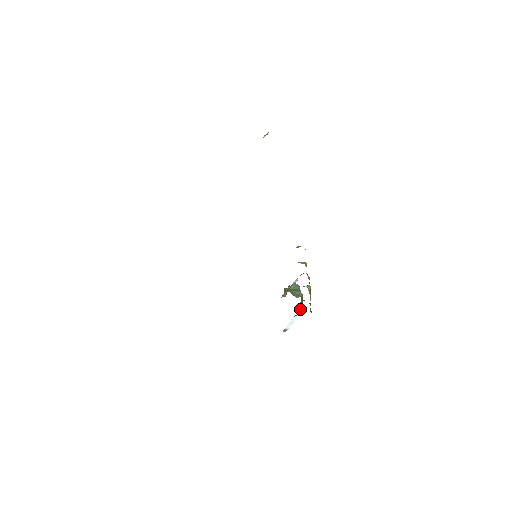
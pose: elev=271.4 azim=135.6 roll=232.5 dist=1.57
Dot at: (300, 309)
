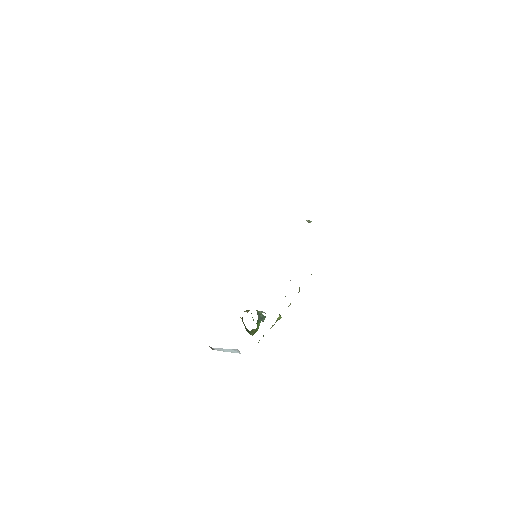
Dot at: (235, 350)
